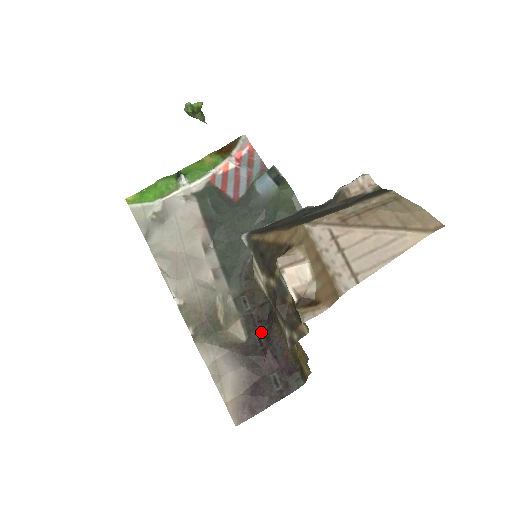
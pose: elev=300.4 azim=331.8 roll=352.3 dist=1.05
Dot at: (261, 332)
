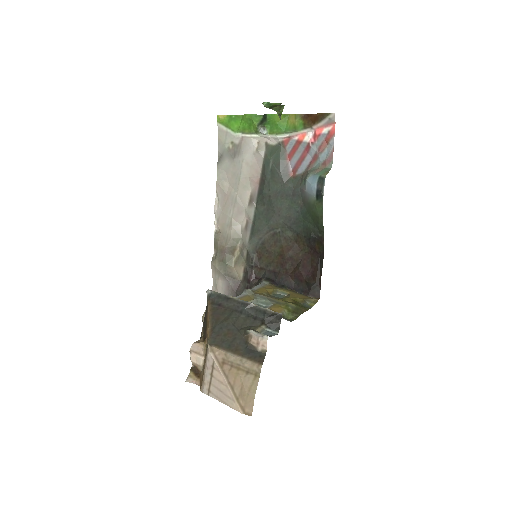
Dot at: (250, 285)
